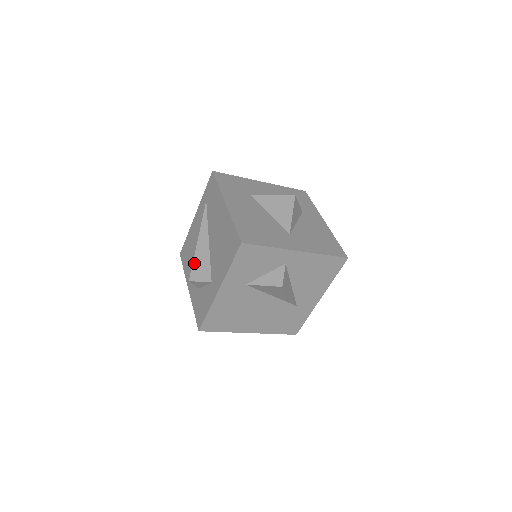
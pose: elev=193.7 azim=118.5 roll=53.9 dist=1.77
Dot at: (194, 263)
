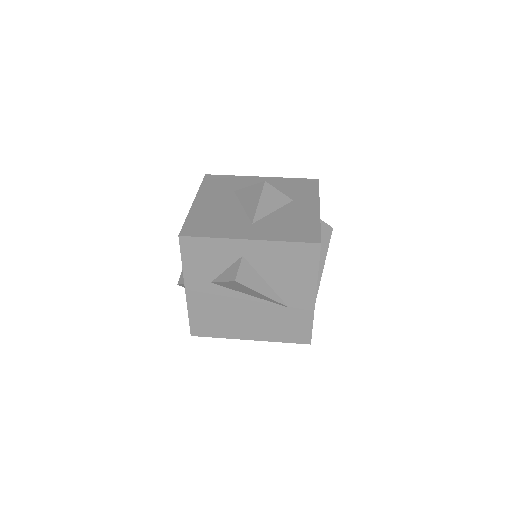
Dot at: occluded
